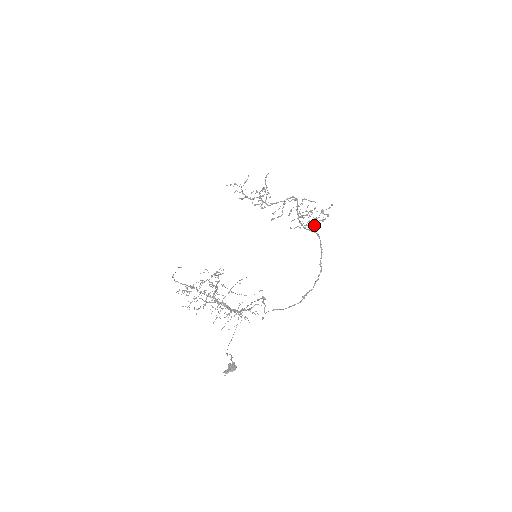
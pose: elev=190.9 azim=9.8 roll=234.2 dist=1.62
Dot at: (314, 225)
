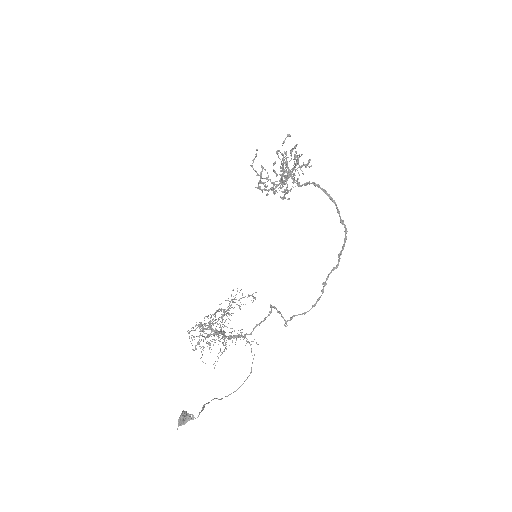
Dot at: (288, 176)
